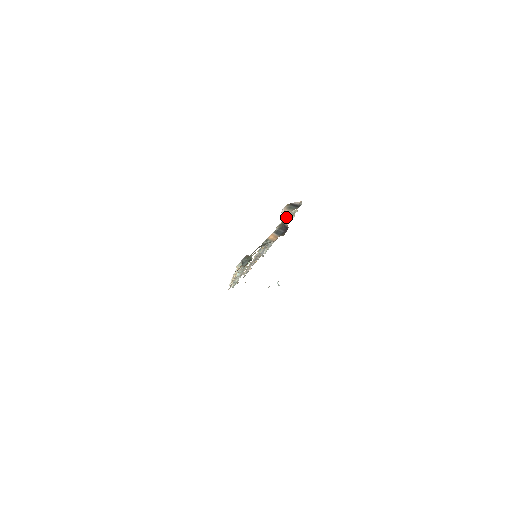
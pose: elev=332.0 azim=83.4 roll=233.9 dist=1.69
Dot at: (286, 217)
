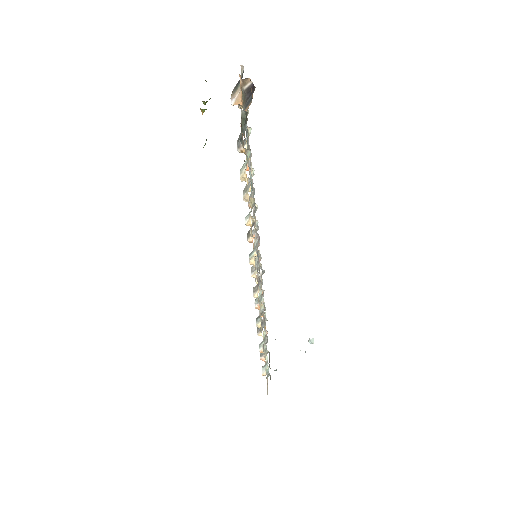
Dot at: (241, 92)
